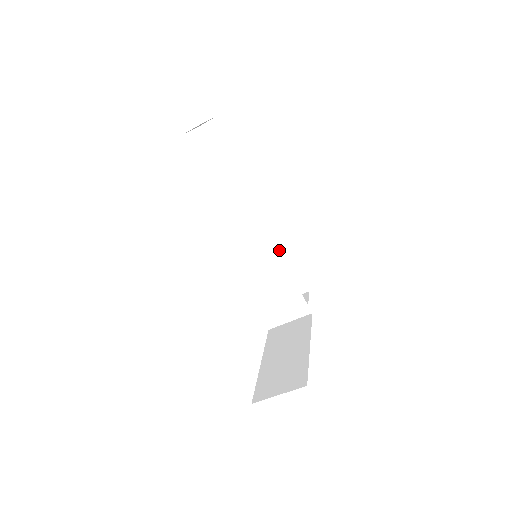
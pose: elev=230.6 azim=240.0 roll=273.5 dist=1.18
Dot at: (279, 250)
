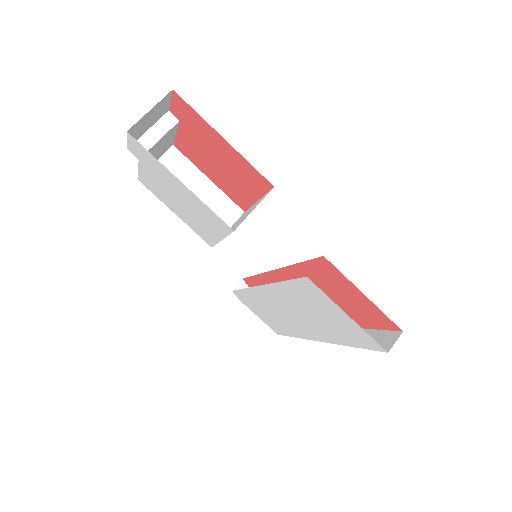
Dot at: occluded
